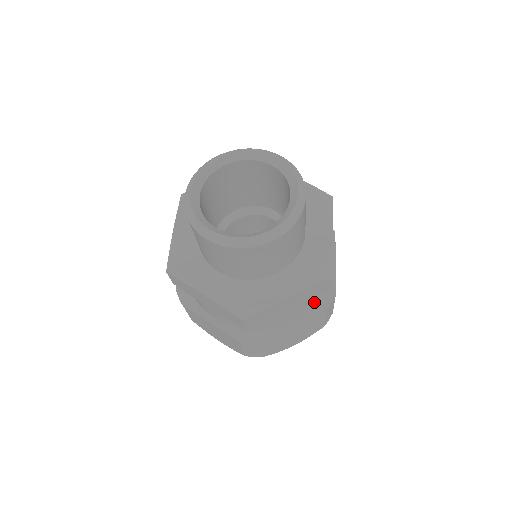
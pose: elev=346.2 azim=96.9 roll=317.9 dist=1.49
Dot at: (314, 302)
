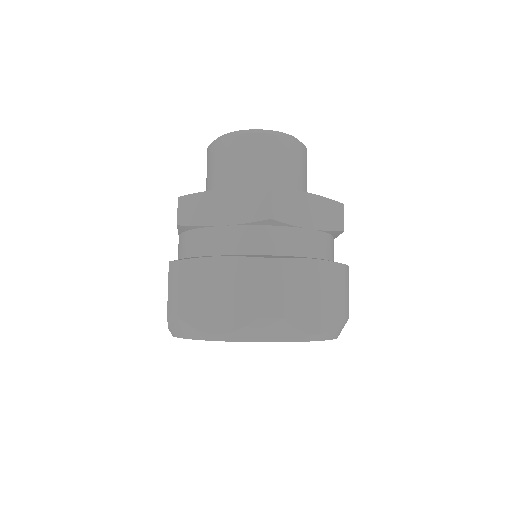
Dot at: occluded
